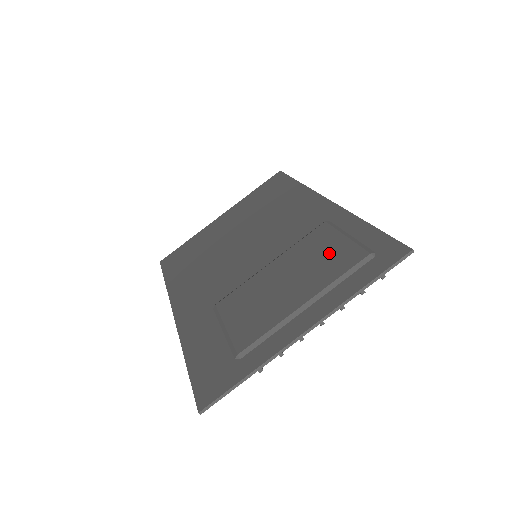
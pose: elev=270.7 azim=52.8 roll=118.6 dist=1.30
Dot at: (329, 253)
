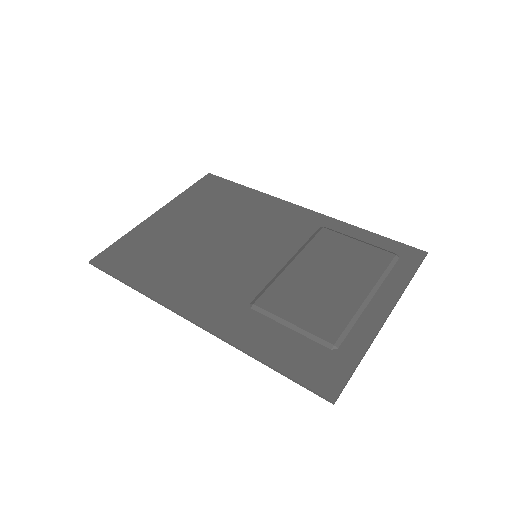
Dot at: (354, 254)
